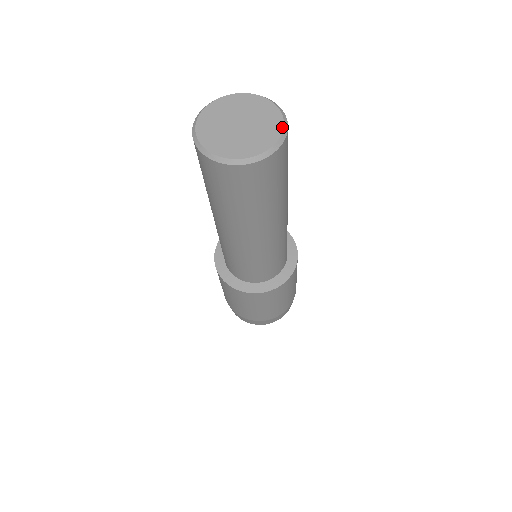
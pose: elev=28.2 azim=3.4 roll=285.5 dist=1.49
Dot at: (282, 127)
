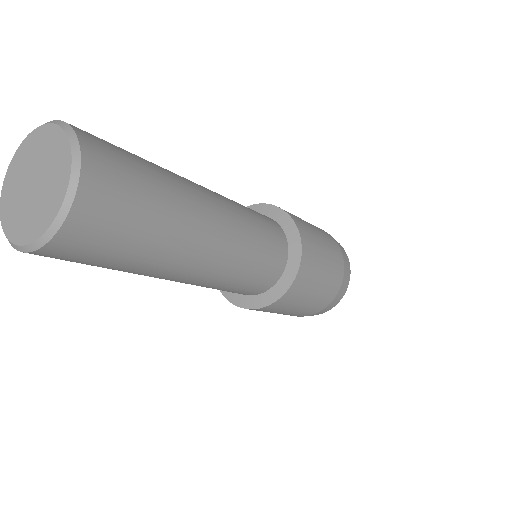
Dot at: (65, 189)
